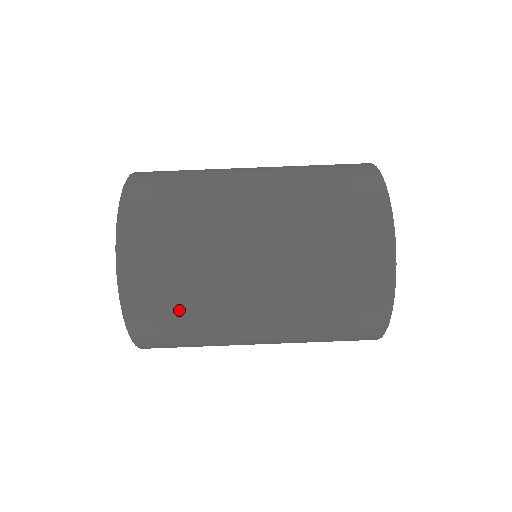
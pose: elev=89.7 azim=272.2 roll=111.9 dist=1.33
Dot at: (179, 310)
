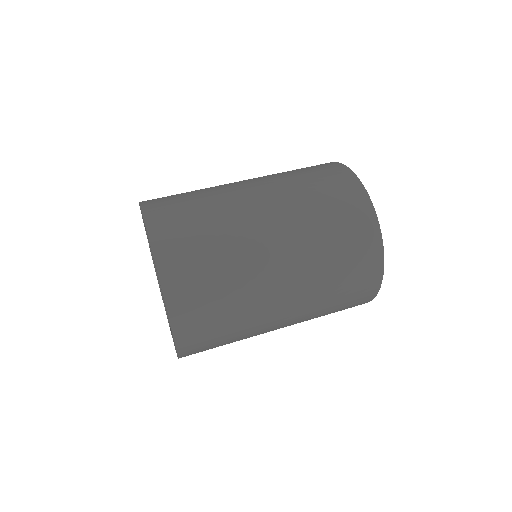
Dot at: (185, 195)
